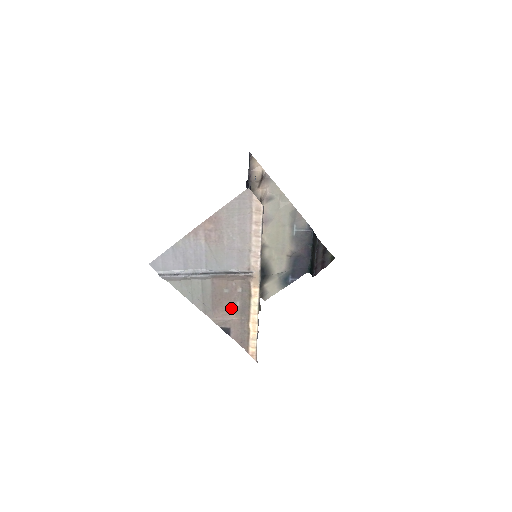
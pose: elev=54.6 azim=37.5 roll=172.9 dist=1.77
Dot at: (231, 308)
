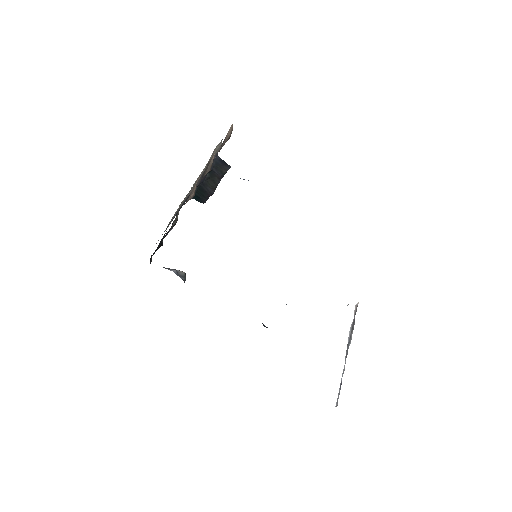
Dot at: occluded
